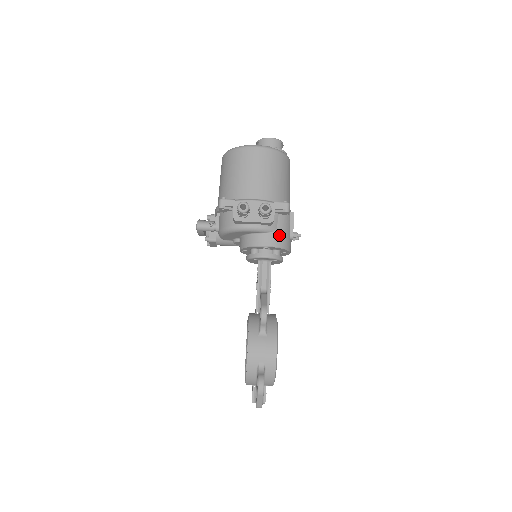
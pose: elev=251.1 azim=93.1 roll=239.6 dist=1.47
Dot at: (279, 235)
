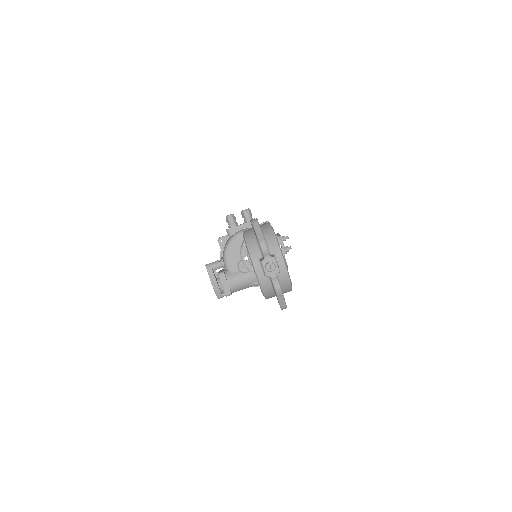
Dot at: occluded
